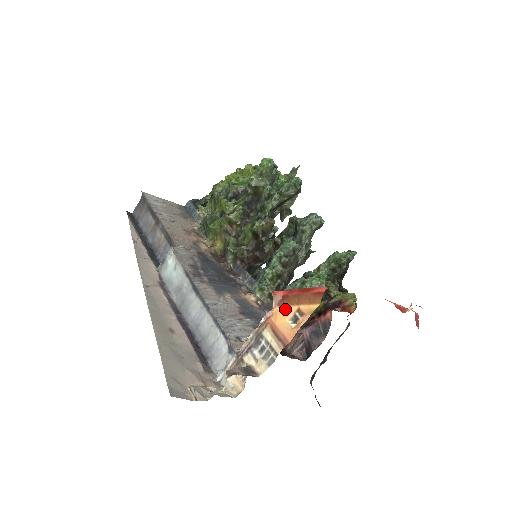
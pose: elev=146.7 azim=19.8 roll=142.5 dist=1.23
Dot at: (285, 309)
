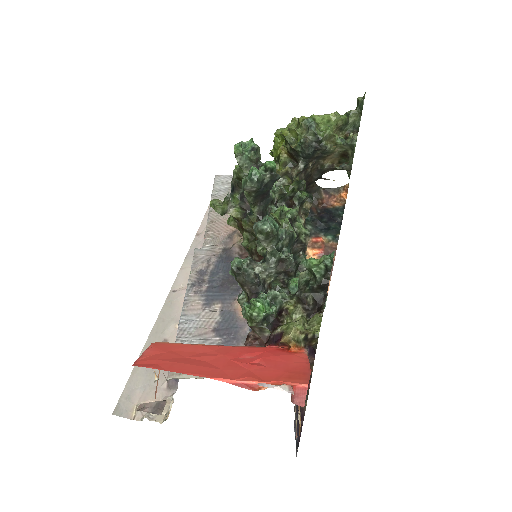
Dot at: occluded
